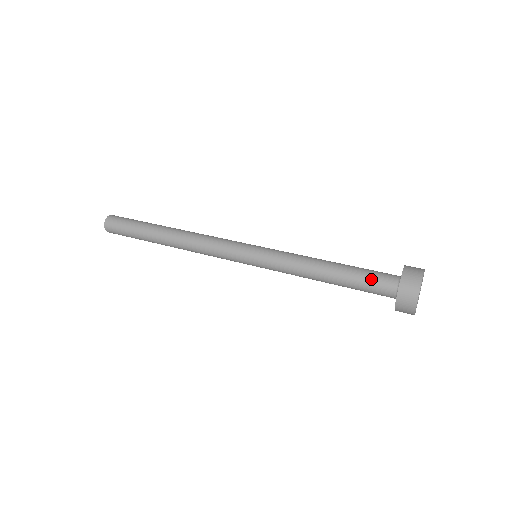
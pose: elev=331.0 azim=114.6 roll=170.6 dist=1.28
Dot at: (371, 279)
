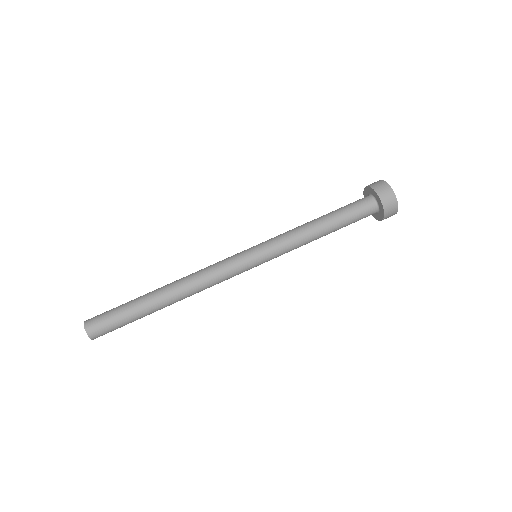
Dot at: (355, 209)
